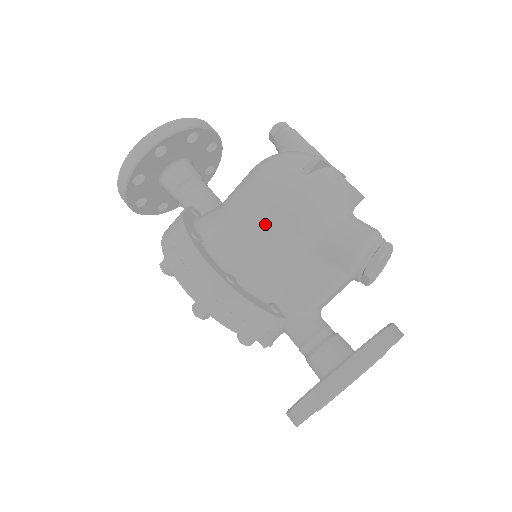
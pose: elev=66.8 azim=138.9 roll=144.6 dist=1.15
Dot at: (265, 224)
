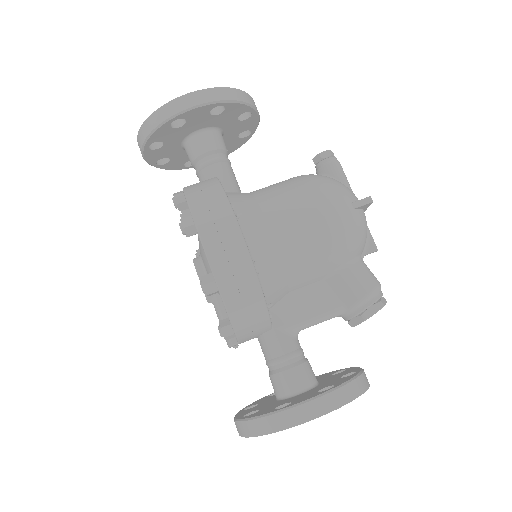
Dot at: (306, 232)
